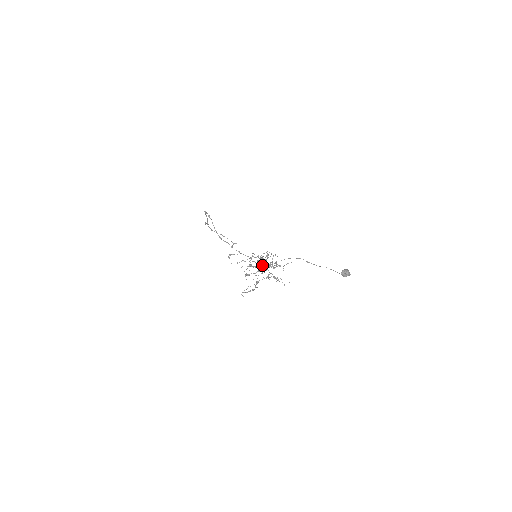
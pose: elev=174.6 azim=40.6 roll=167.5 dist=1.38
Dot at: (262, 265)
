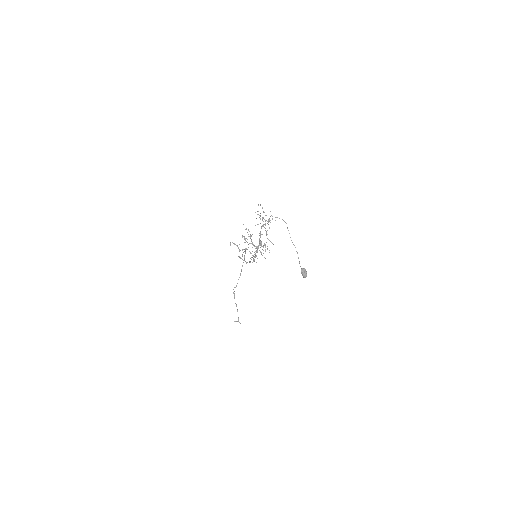
Dot at: (256, 250)
